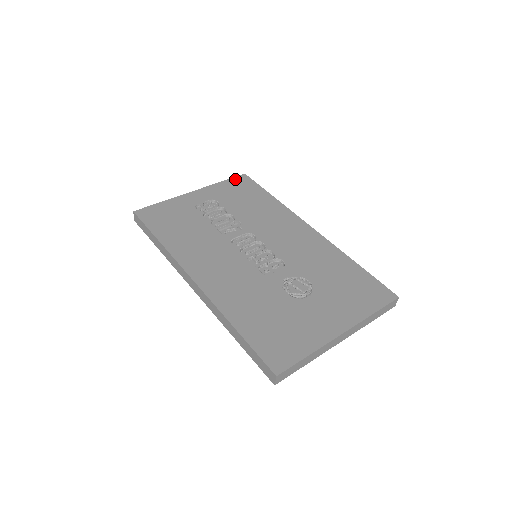
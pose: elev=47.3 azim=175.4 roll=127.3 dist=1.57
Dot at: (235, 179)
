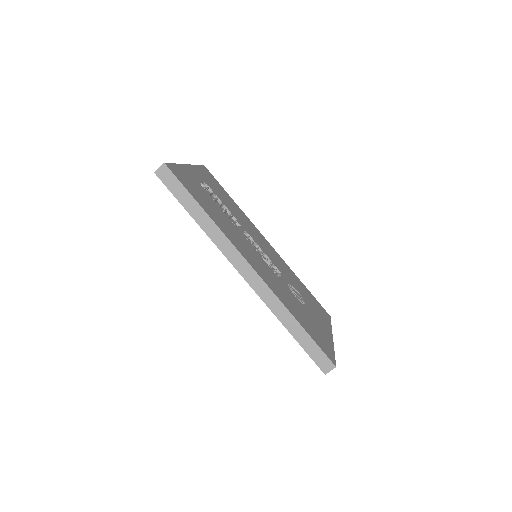
Dot at: (203, 168)
